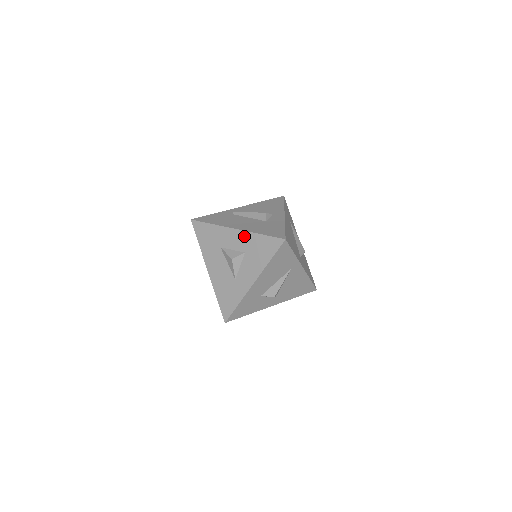
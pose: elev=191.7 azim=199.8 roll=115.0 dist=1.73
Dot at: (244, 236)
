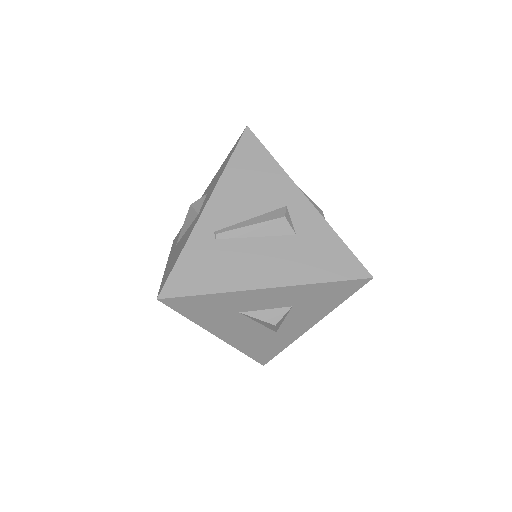
Dot at: (288, 292)
